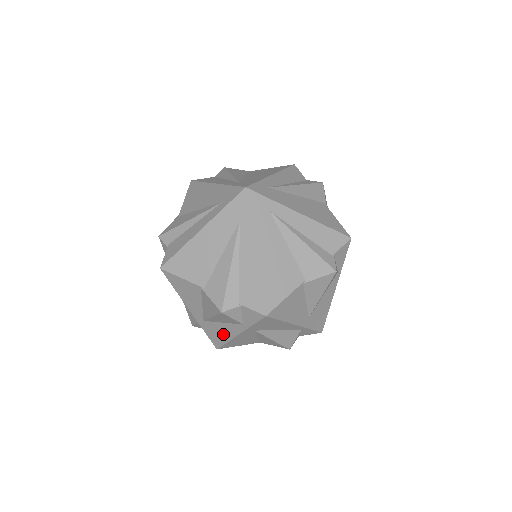
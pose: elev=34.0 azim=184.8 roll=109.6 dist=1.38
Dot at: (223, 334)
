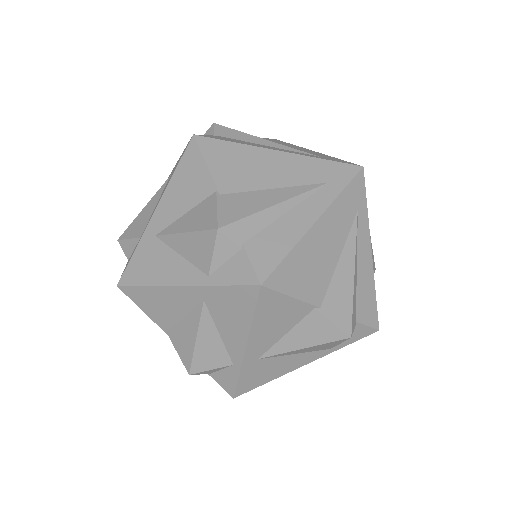
Dot at: (276, 371)
